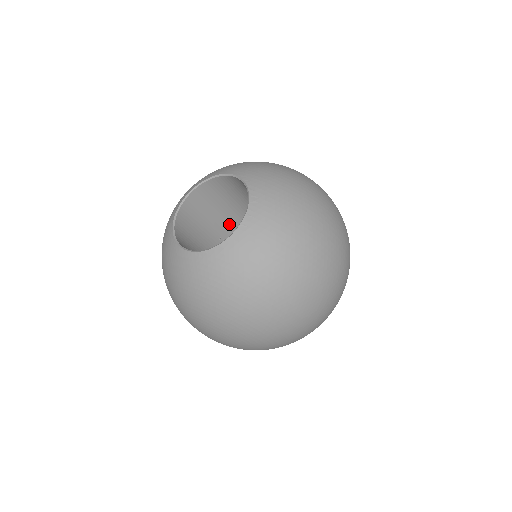
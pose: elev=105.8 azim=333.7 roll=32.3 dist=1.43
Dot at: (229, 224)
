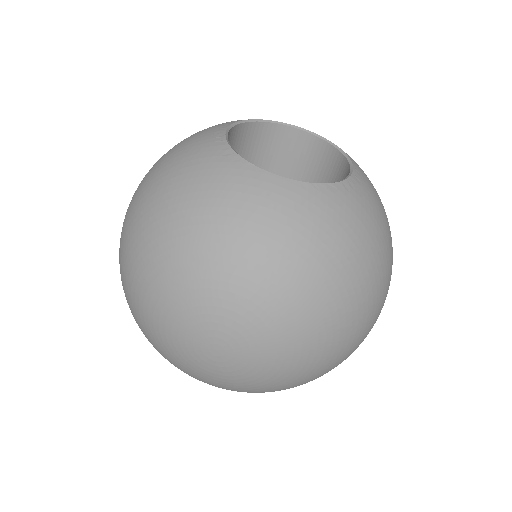
Dot at: occluded
